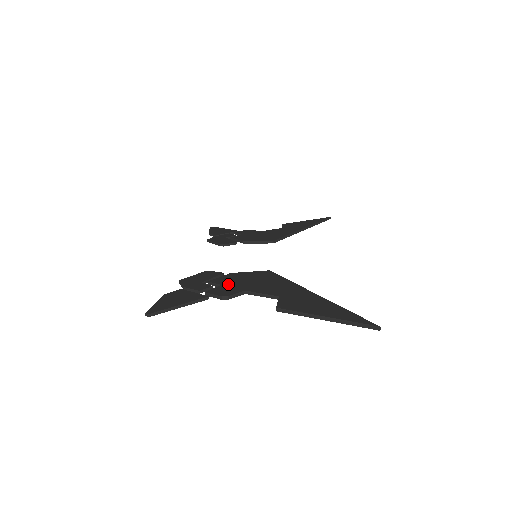
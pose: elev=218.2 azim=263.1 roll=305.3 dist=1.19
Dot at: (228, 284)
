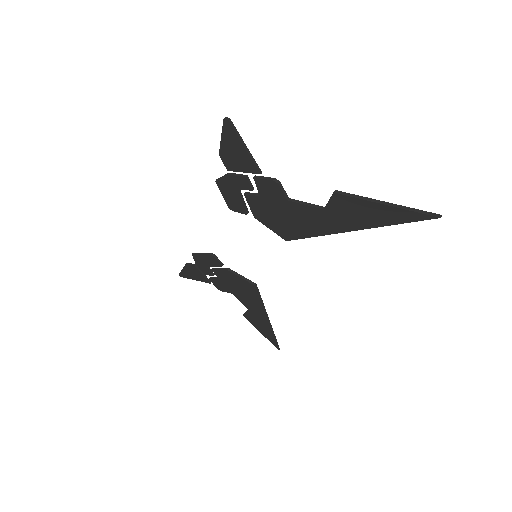
Dot at: (267, 197)
